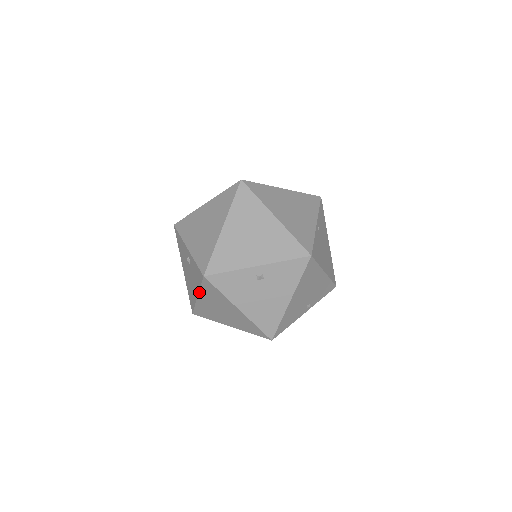
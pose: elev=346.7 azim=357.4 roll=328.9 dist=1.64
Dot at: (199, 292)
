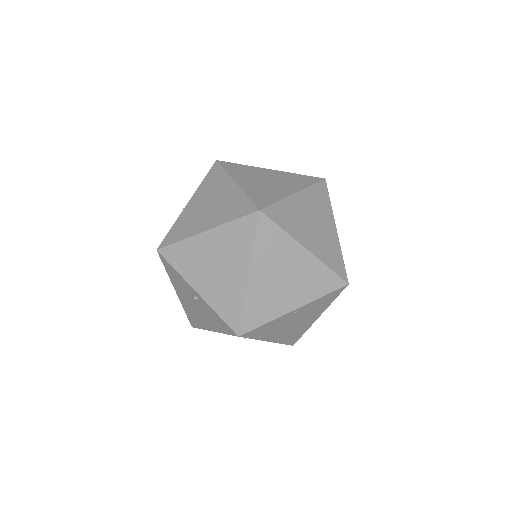
Dot at: occluded
